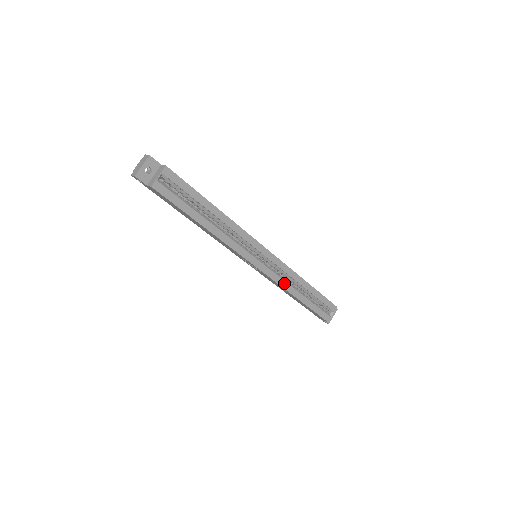
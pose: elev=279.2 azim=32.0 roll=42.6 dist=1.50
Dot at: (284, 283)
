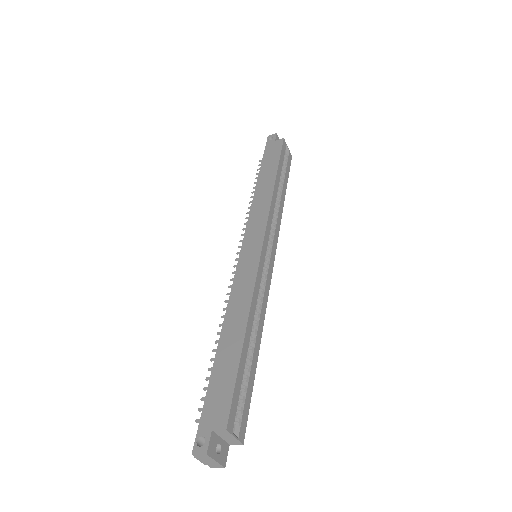
Dot at: (278, 220)
